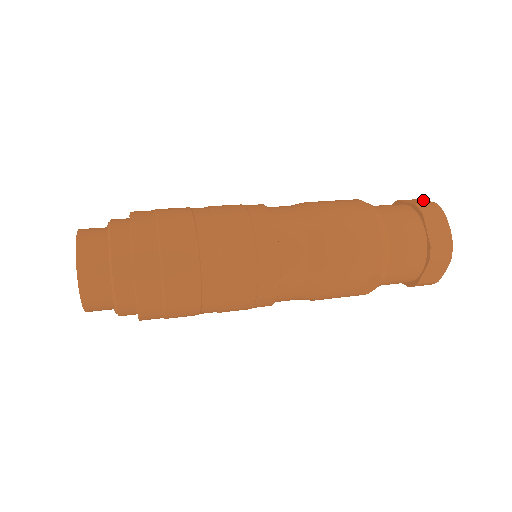
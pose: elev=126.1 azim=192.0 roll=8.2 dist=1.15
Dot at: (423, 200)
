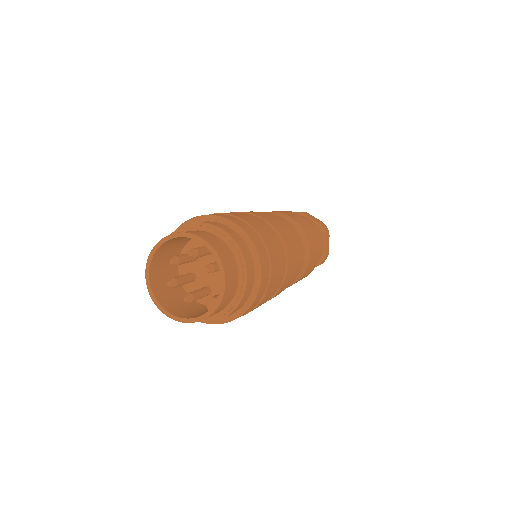
Dot at: occluded
